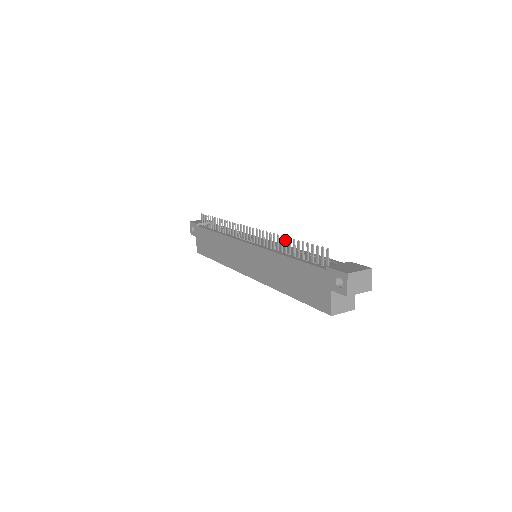
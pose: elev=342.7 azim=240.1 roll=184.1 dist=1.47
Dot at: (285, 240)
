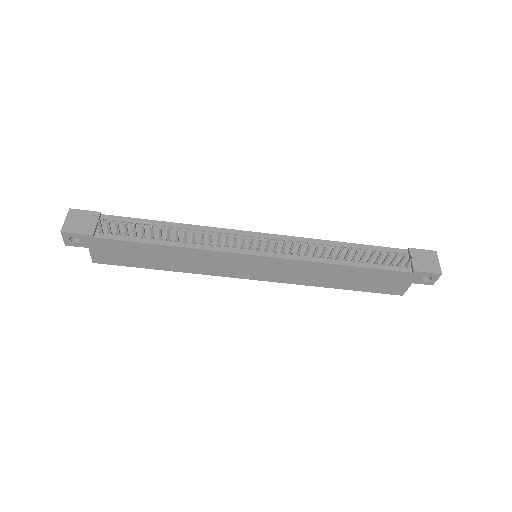
Dot at: occluded
